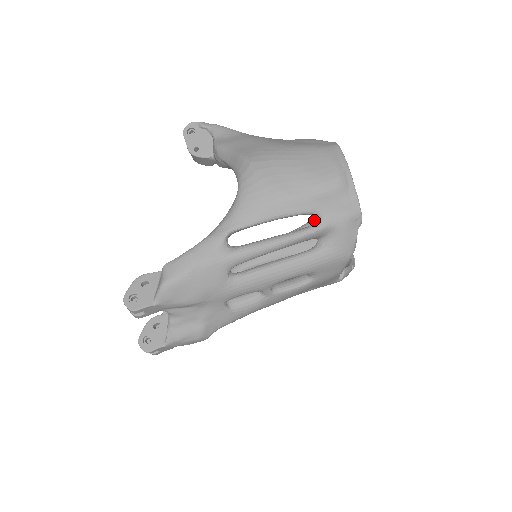
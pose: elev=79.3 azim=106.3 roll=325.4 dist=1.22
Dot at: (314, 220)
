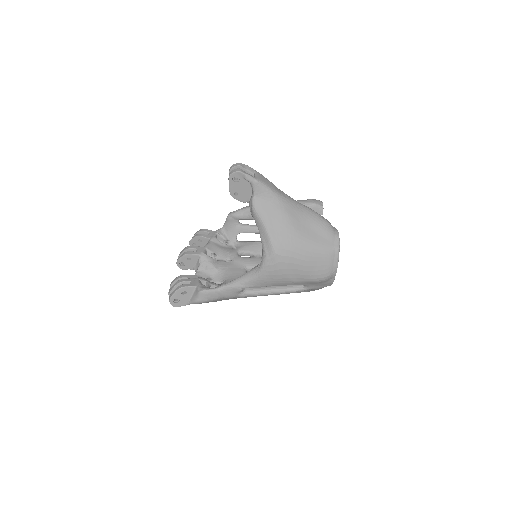
Dot at: occluded
